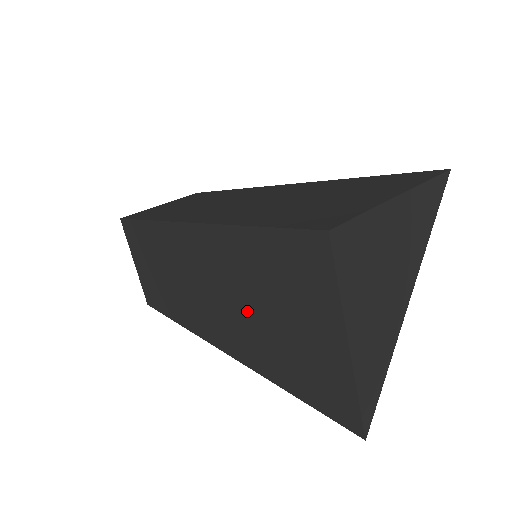
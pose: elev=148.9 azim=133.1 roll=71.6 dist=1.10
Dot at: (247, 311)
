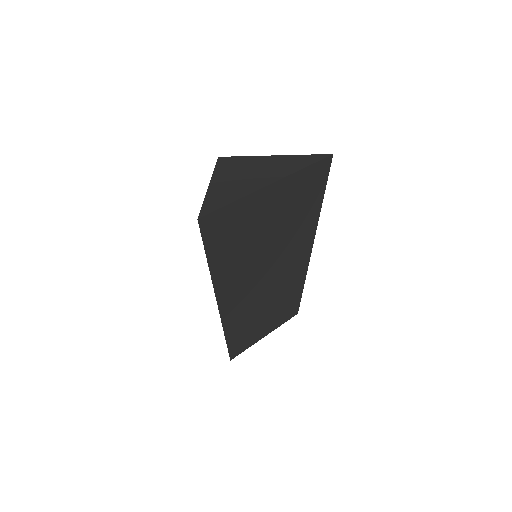
Dot at: occluded
